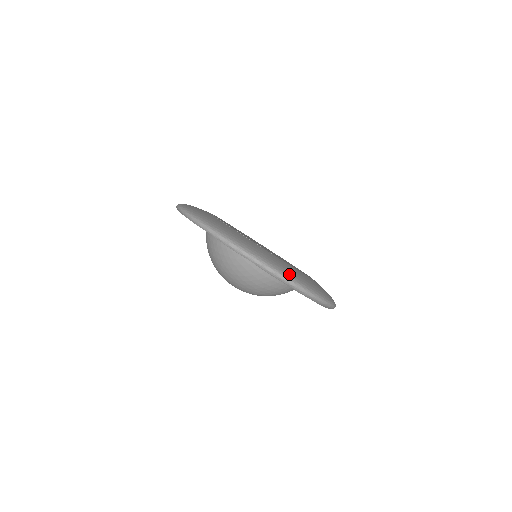
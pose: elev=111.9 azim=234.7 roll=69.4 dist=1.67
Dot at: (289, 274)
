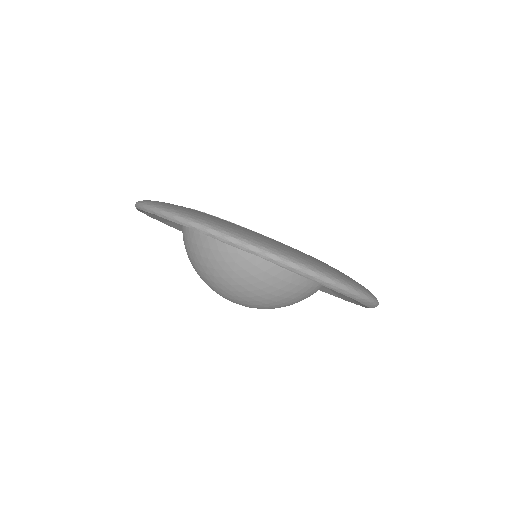
Dot at: (320, 268)
